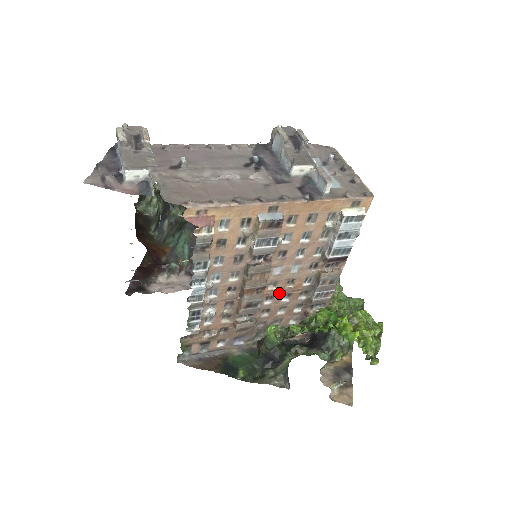
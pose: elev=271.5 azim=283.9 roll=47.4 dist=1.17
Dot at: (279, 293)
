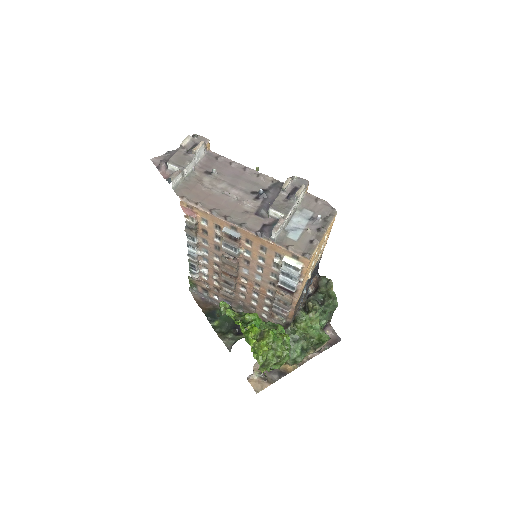
Dot at: (249, 288)
